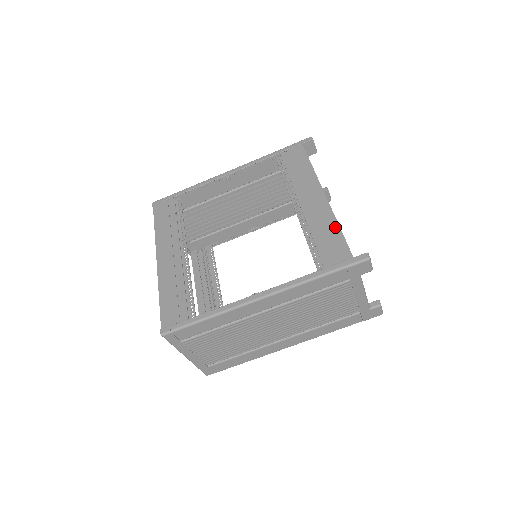
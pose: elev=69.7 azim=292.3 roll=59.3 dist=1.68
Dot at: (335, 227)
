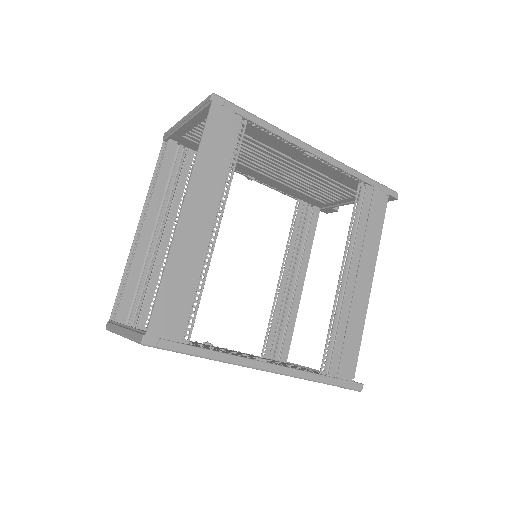
Dot at: (359, 335)
